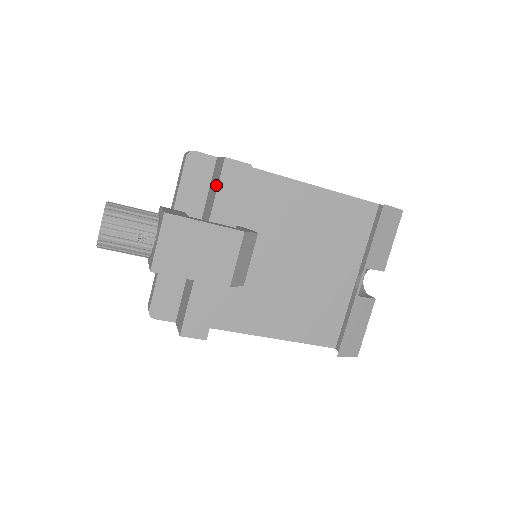
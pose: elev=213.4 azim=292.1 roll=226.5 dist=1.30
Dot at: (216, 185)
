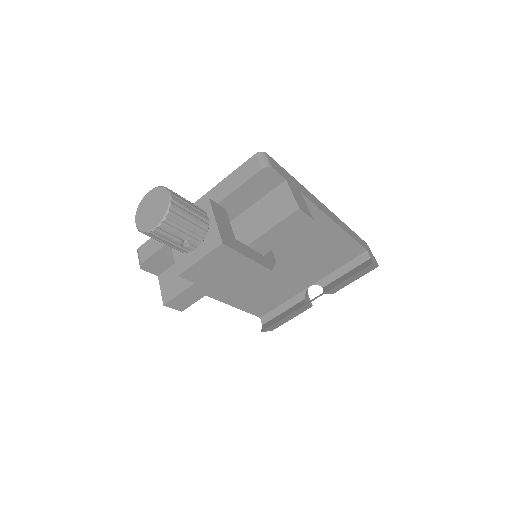
Dot at: (274, 220)
